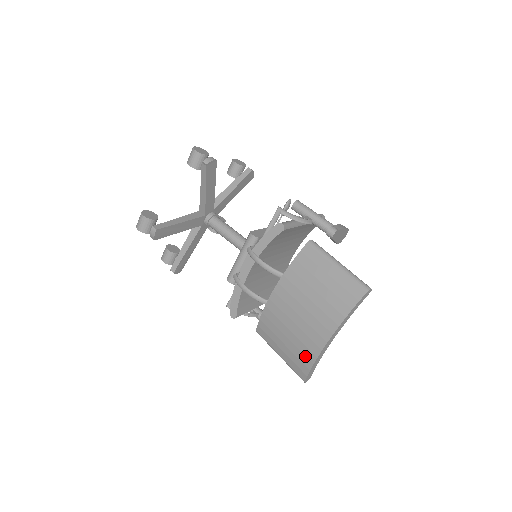
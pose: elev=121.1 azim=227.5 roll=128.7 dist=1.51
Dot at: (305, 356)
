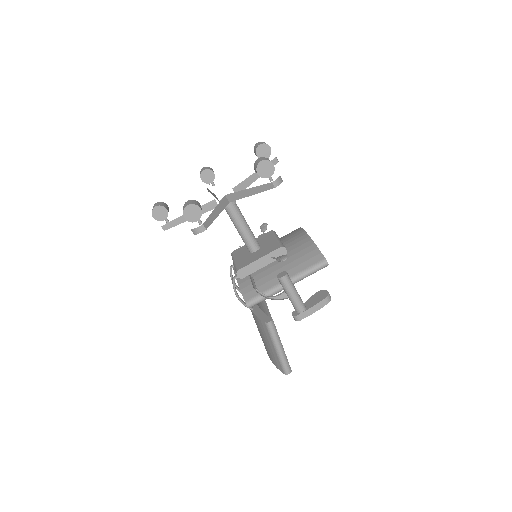
Dot at: occluded
